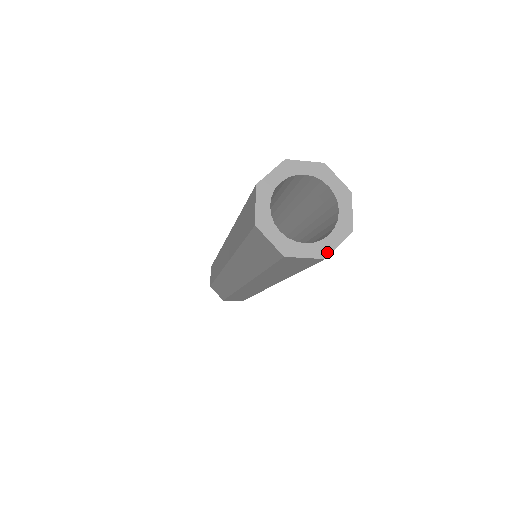
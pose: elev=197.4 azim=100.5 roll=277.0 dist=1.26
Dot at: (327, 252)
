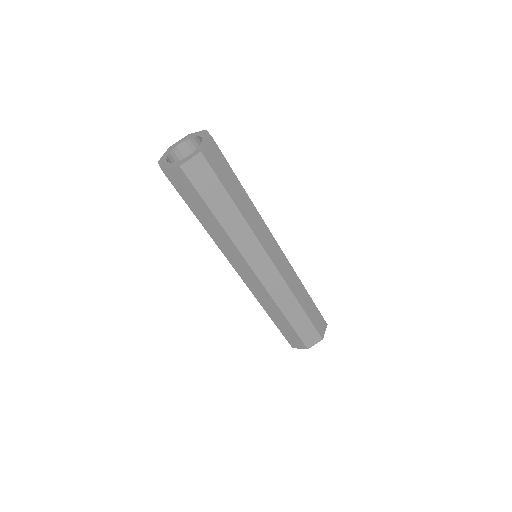
Dot at: (182, 163)
